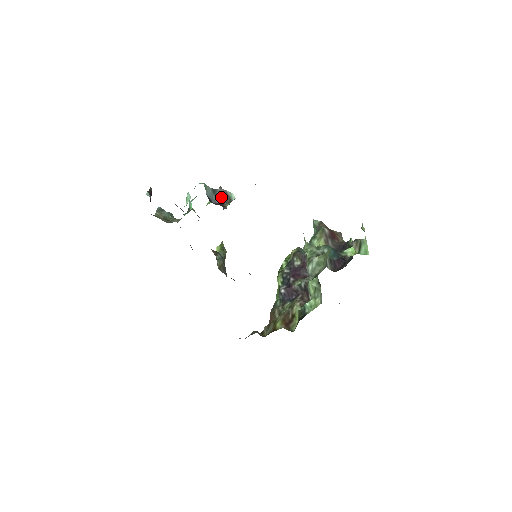
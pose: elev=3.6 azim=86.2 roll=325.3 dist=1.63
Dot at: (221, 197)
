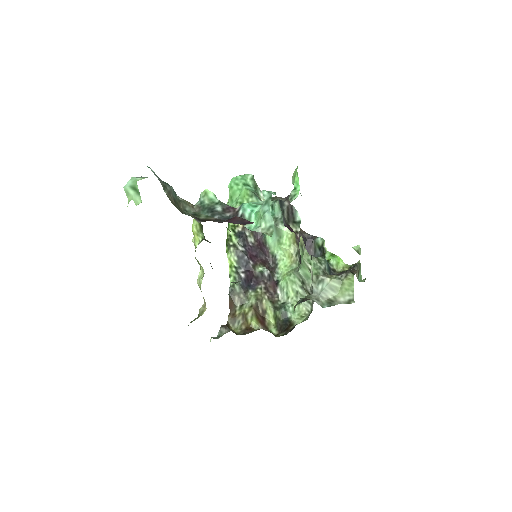
Dot at: (287, 214)
